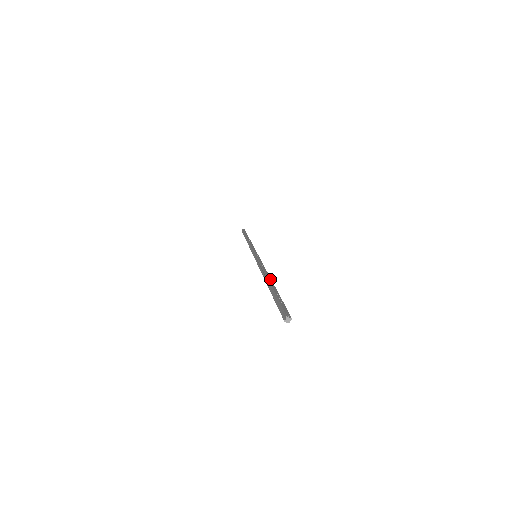
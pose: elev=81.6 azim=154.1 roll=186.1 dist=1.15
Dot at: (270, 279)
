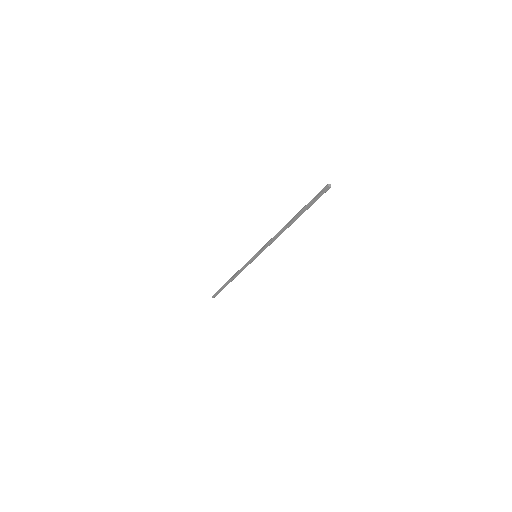
Dot at: (290, 223)
